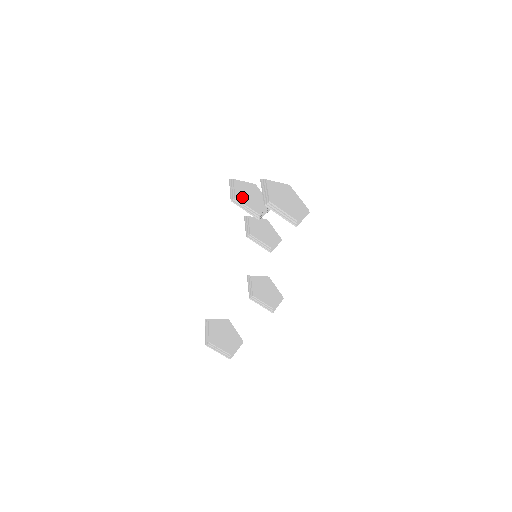
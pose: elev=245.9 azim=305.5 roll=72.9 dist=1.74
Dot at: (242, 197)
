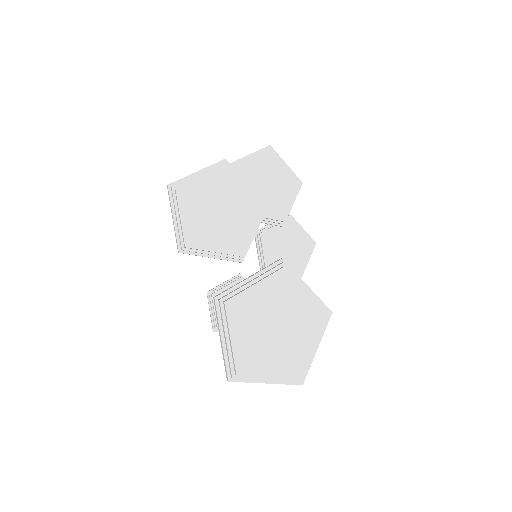
Dot at: (199, 233)
